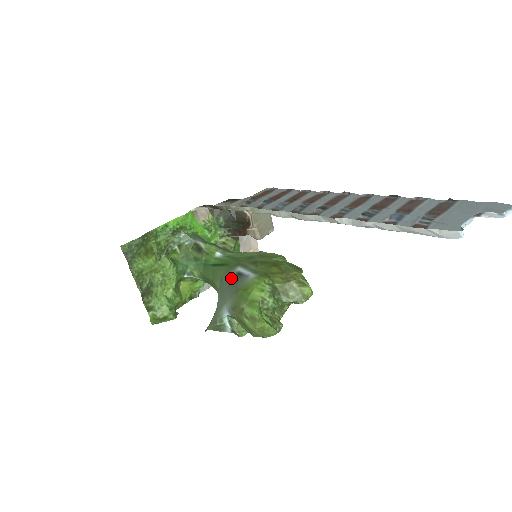
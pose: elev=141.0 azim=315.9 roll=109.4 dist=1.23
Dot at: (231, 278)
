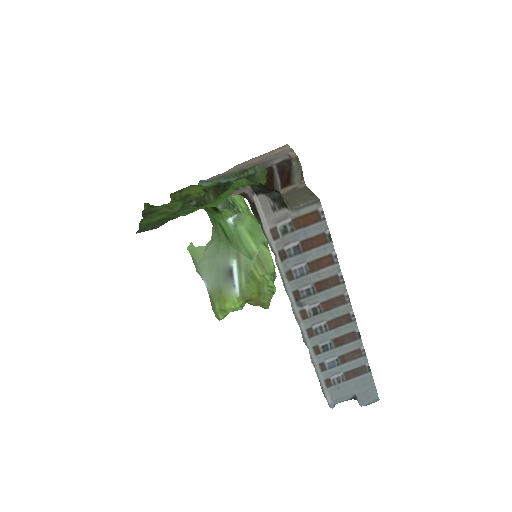
Dot at: (224, 264)
